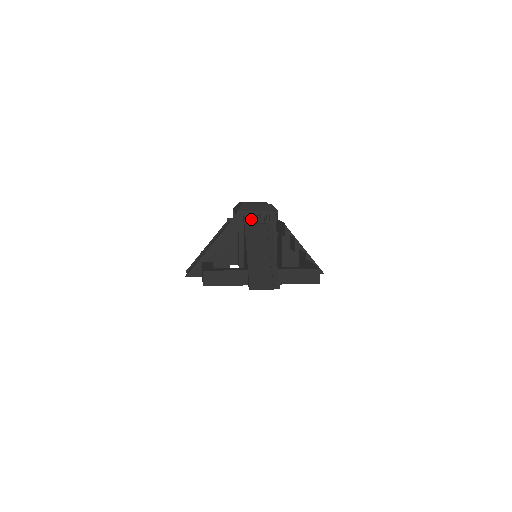
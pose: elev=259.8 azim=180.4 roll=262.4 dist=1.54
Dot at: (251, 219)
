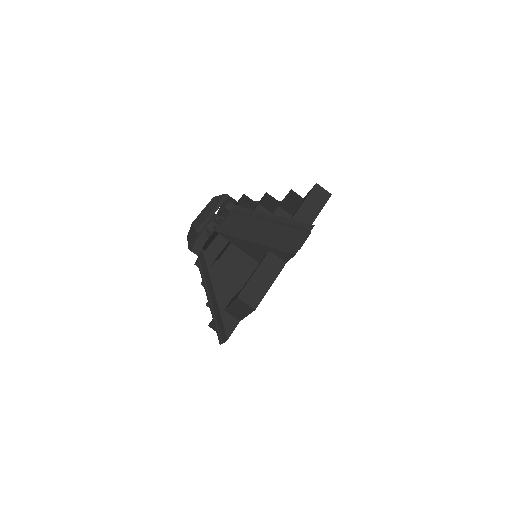
Dot at: (212, 243)
